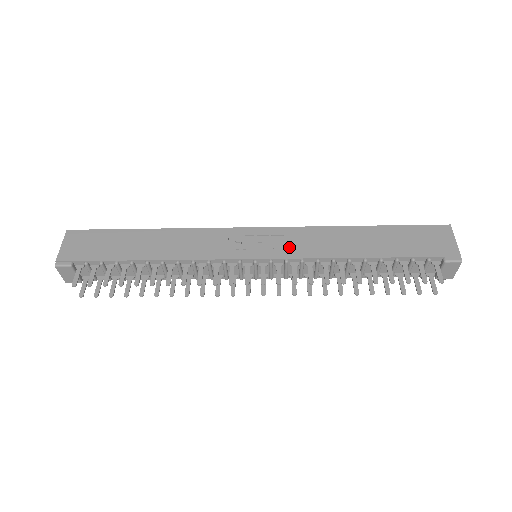
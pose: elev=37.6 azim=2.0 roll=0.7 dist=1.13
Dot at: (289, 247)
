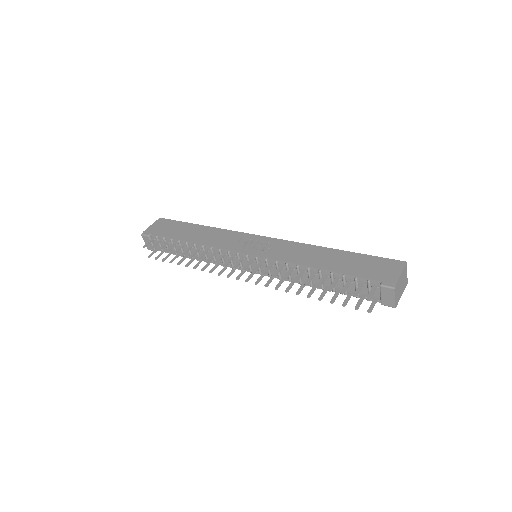
Dot at: (274, 251)
